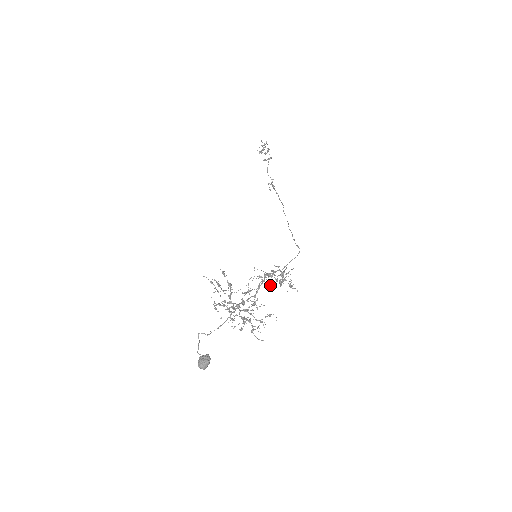
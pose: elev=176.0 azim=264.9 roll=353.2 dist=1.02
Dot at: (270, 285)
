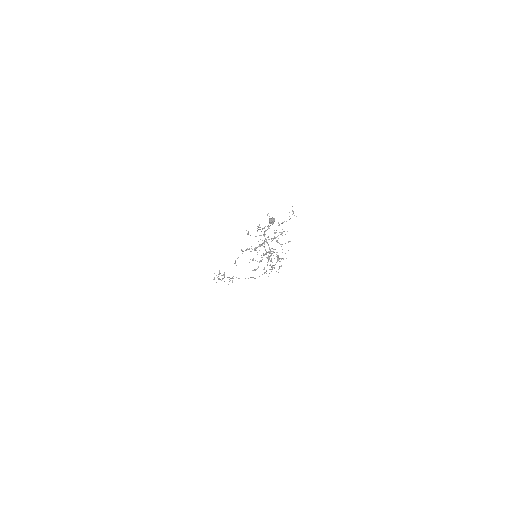
Dot at: occluded
